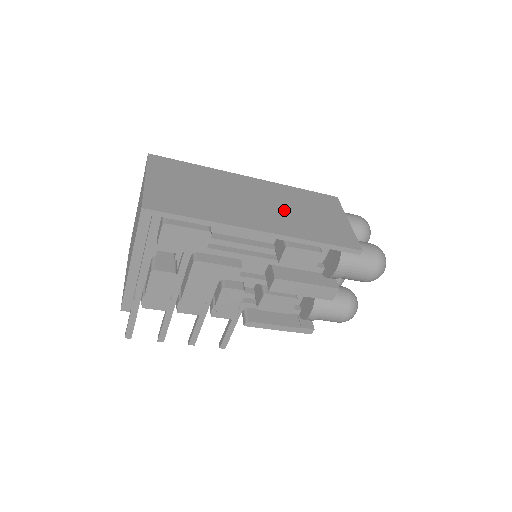
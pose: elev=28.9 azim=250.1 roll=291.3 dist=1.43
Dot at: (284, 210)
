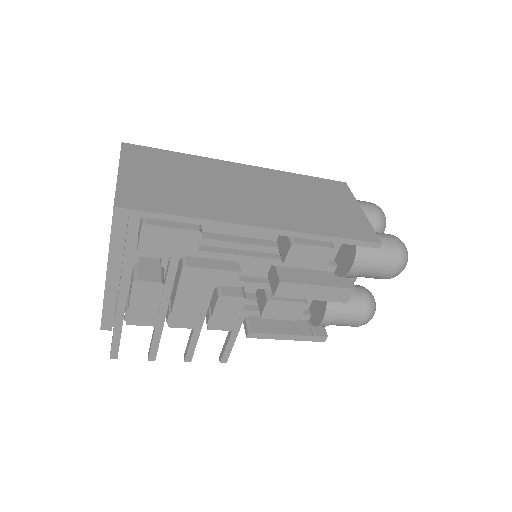
Dot at: (286, 200)
